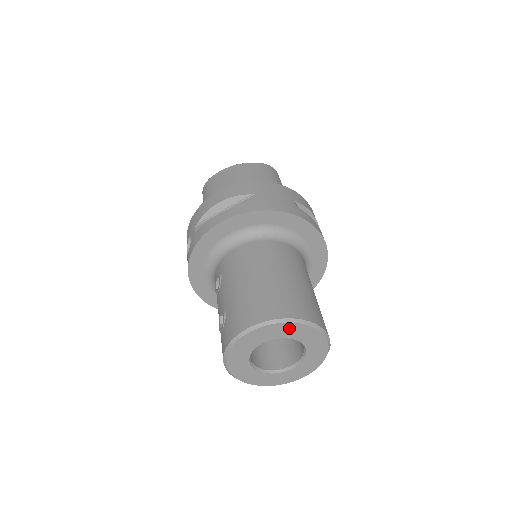
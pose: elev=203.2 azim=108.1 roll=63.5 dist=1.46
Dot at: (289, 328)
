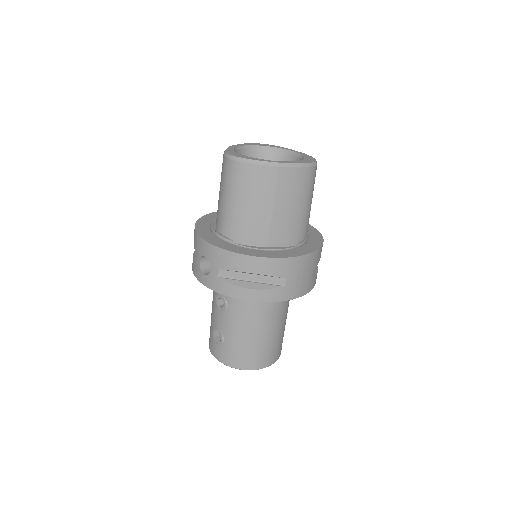
Dot at: occluded
